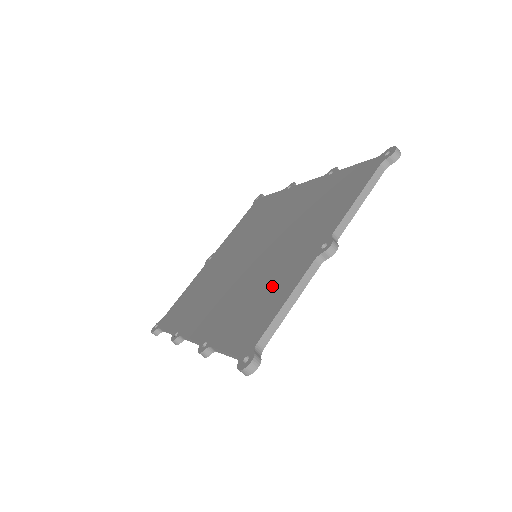
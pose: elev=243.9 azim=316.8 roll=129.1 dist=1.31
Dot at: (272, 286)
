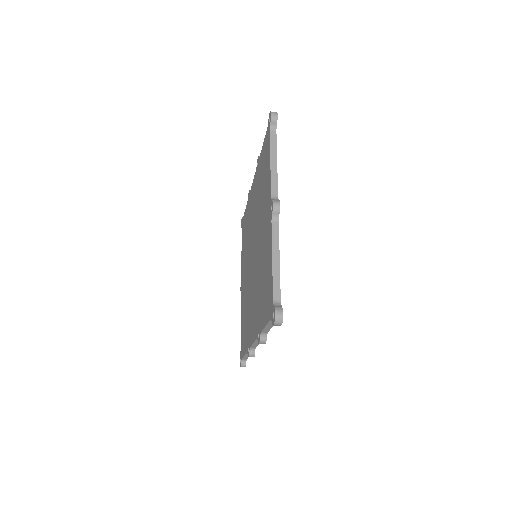
Dot at: (265, 261)
